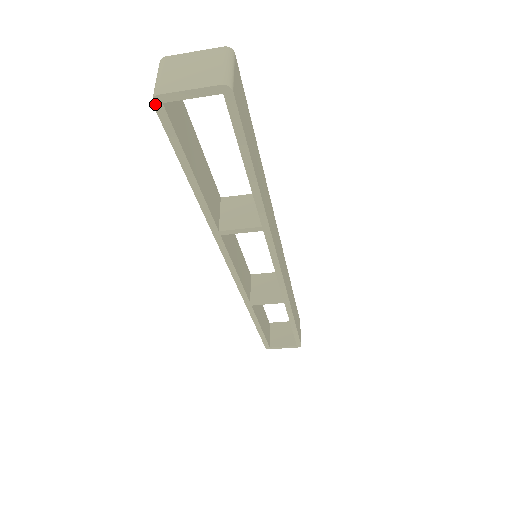
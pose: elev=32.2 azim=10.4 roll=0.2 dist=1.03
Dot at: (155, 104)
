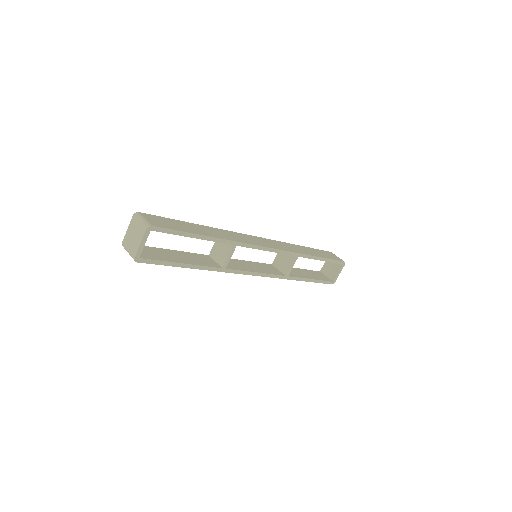
Dot at: (138, 261)
